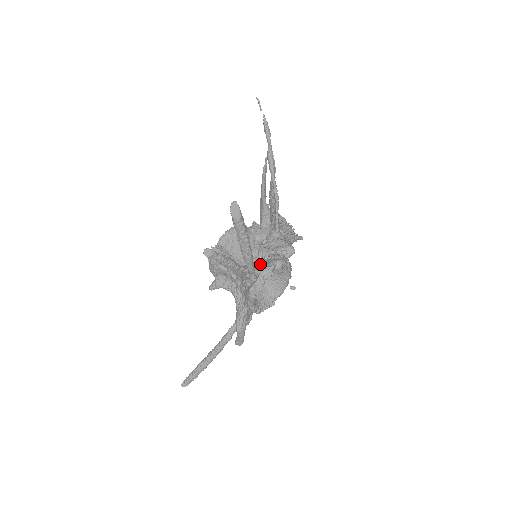
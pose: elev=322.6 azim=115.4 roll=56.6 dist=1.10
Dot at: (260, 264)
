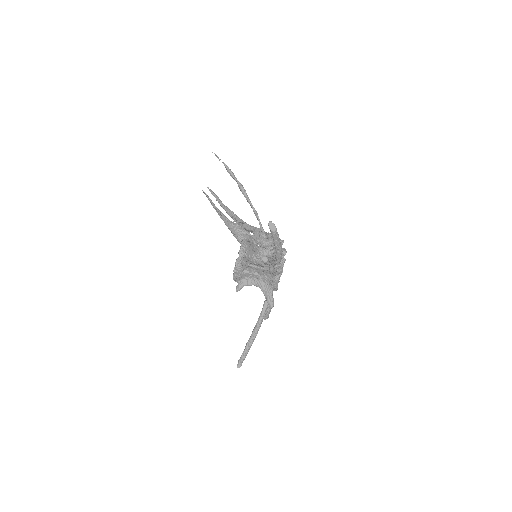
Dot at: occluded
